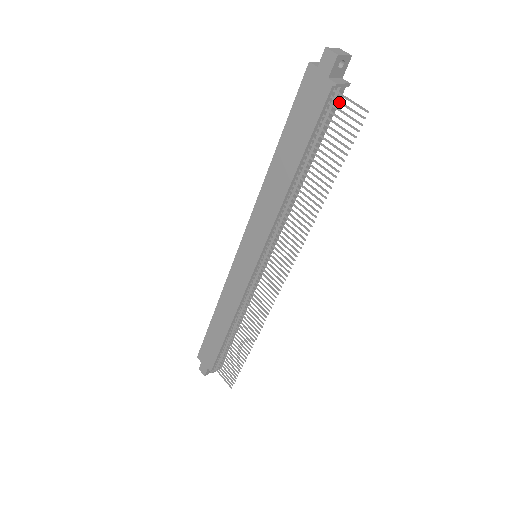
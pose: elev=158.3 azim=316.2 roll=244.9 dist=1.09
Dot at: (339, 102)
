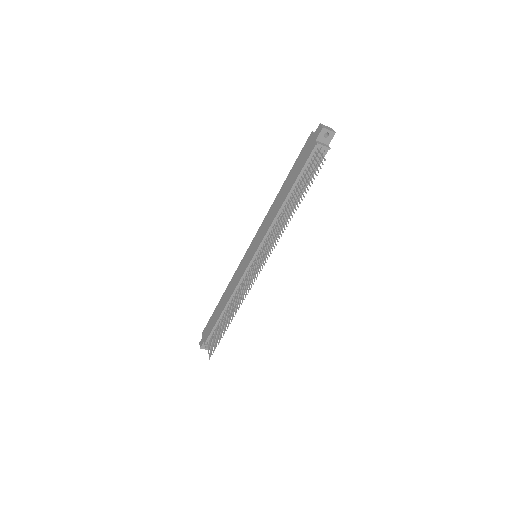
Dot at: (317, 155)
